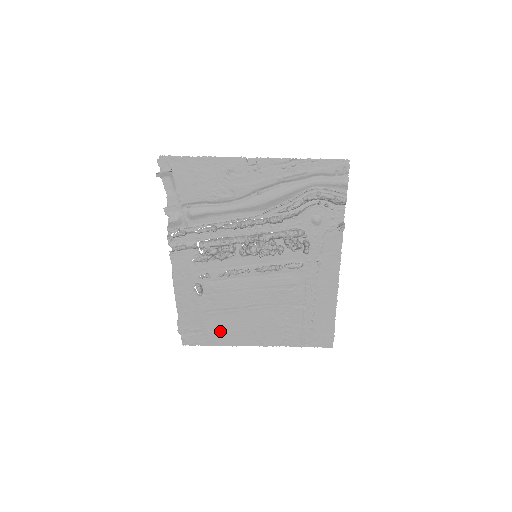
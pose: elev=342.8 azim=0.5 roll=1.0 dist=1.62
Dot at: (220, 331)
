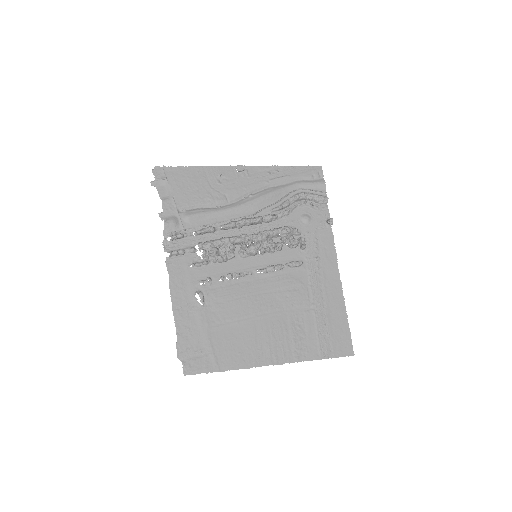
Dot at: (228, 350)
